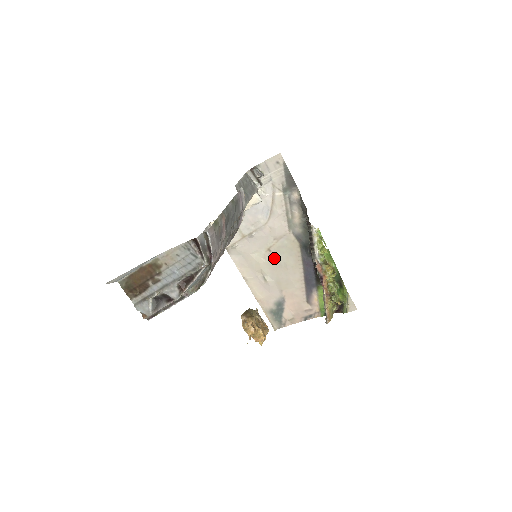
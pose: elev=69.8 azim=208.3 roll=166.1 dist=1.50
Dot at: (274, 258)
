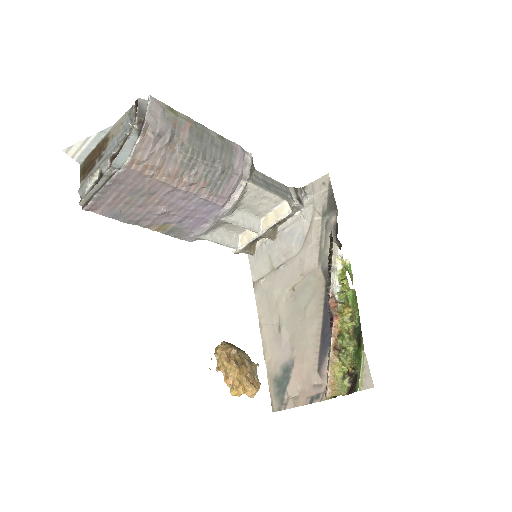
Dot at: (295, 300)
